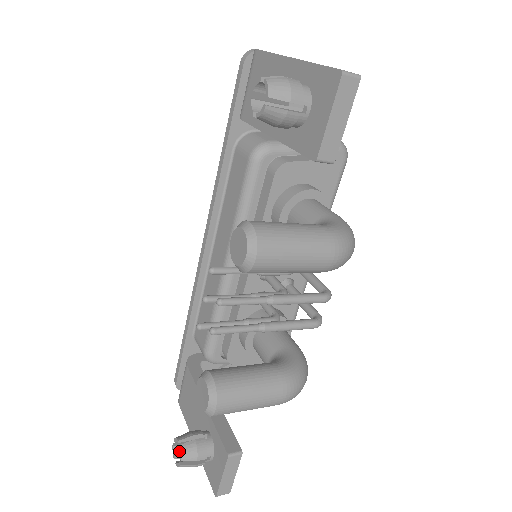
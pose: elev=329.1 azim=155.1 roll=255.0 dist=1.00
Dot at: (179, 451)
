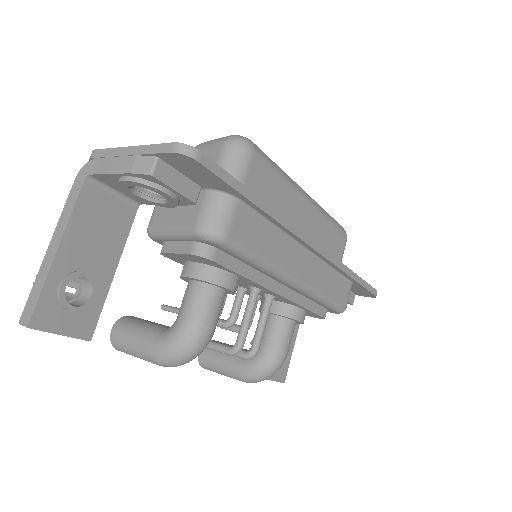
Dot at: occluded
